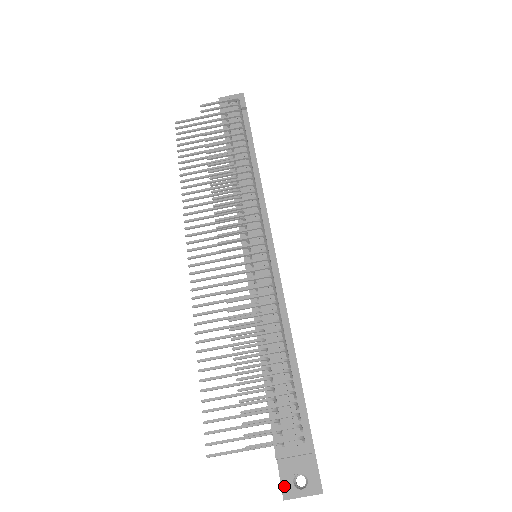
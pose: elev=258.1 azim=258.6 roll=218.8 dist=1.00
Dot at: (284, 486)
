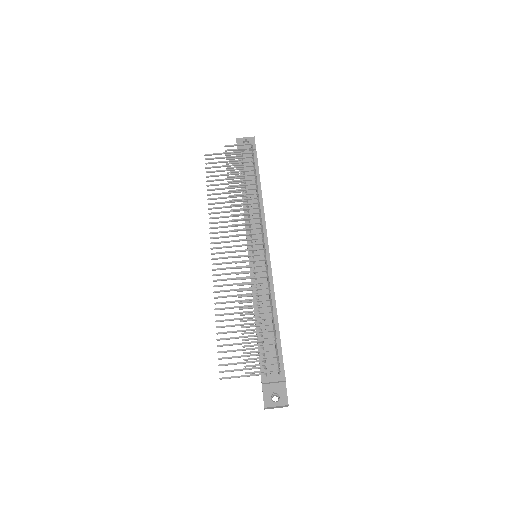
Dot at: (265, 400)
